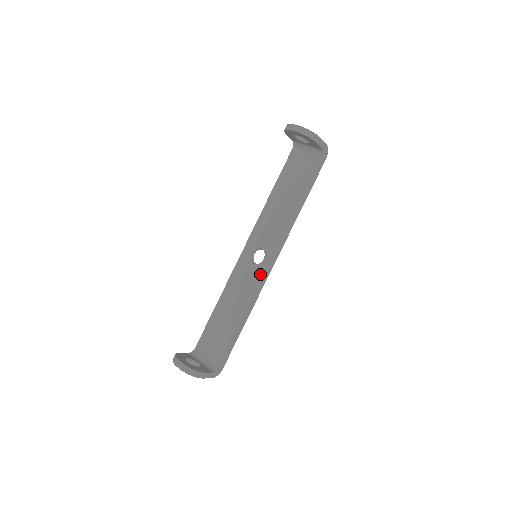
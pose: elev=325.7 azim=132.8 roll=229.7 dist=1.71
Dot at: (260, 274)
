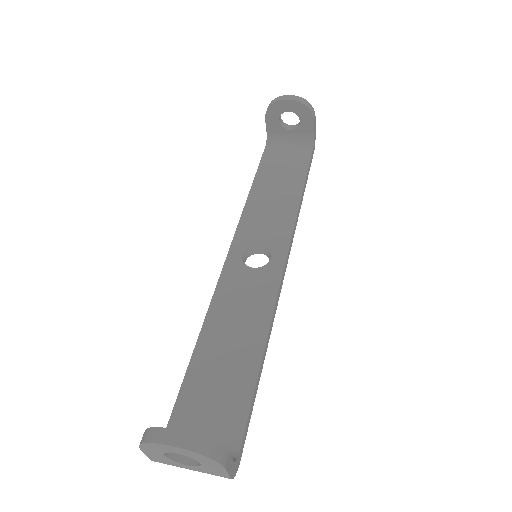
Dot at: (272, 277)
